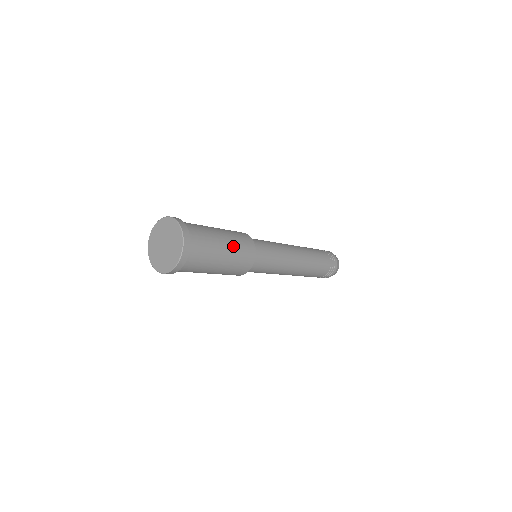
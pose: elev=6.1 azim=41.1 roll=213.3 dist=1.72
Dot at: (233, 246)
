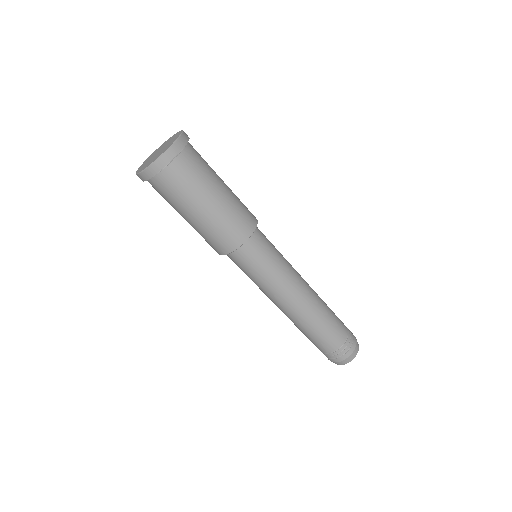
Dot at: occluded
